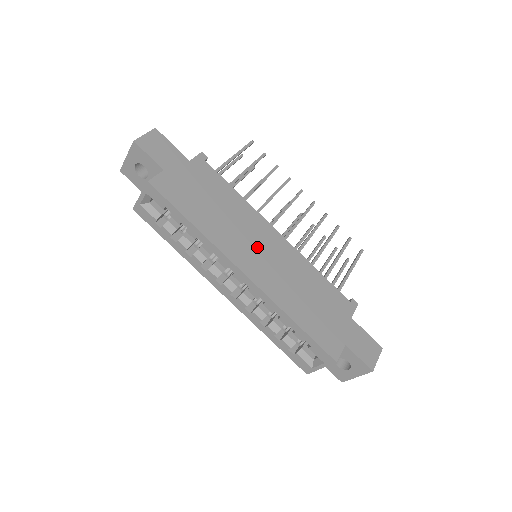
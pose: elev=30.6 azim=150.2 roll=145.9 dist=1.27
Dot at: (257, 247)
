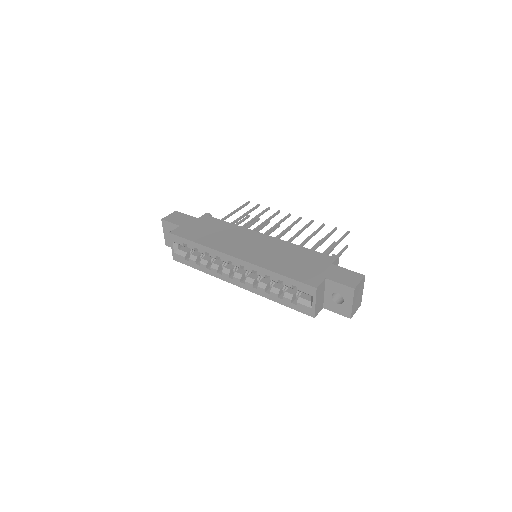
Dot at: (247, 244)
